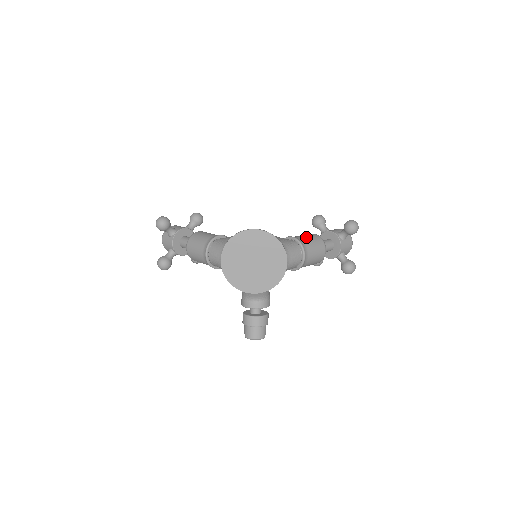
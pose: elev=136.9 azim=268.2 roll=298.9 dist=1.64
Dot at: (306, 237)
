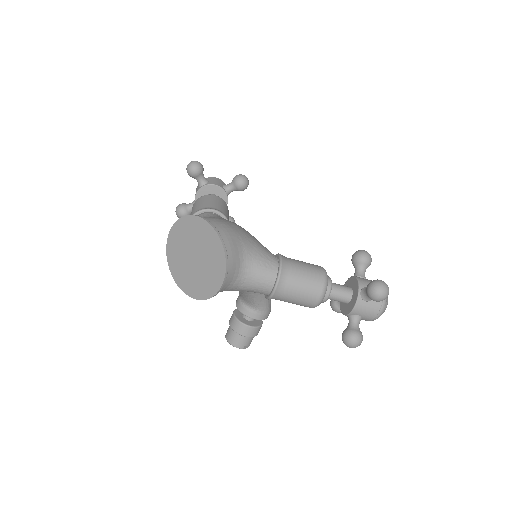
Dot at: (301, 267)
